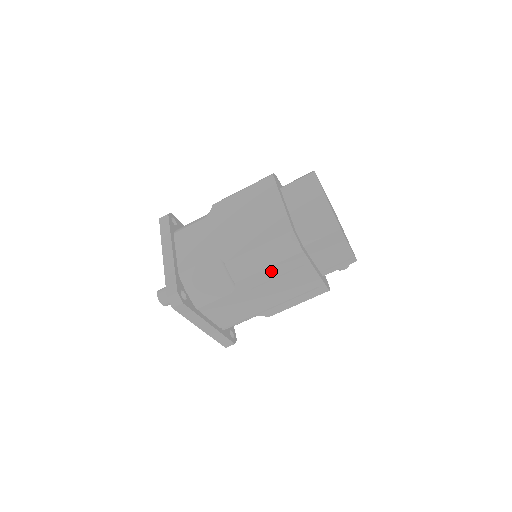
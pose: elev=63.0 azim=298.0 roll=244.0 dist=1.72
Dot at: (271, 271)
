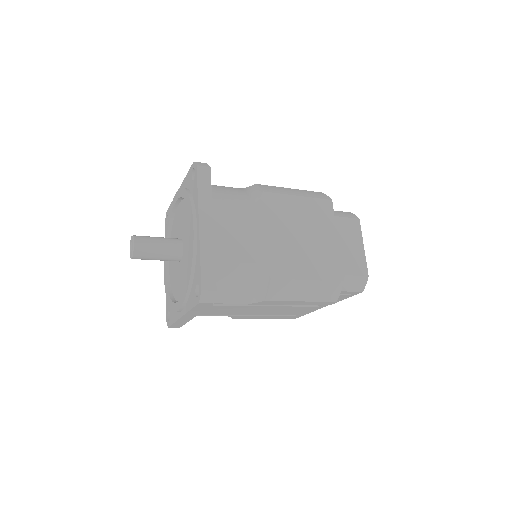
Dot at: (298, 303)
